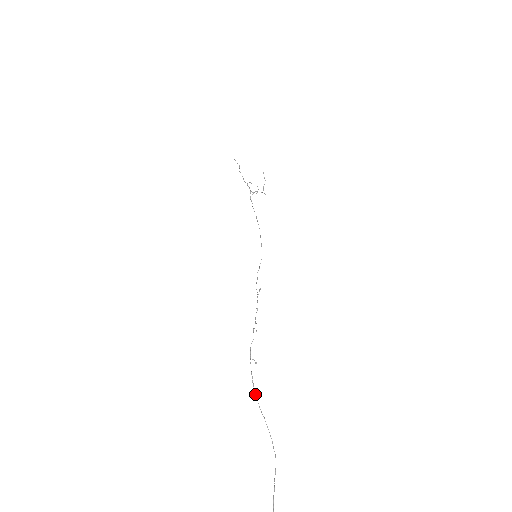
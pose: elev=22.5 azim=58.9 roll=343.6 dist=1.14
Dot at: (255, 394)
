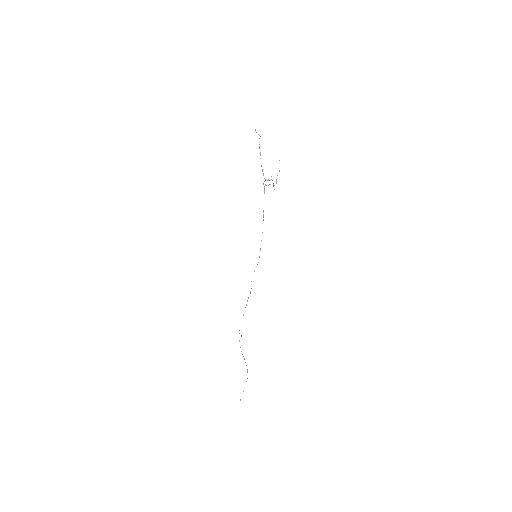
Dot at: occluded
